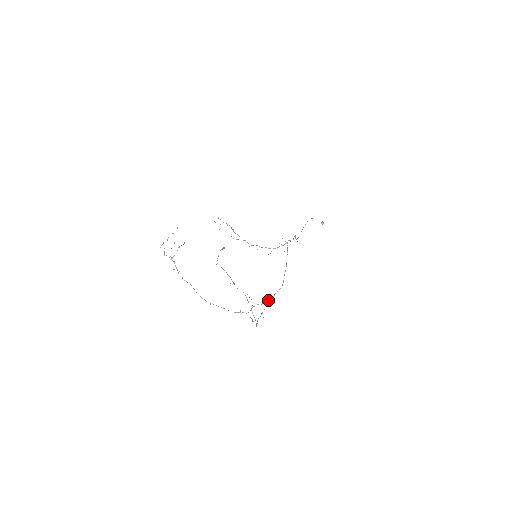
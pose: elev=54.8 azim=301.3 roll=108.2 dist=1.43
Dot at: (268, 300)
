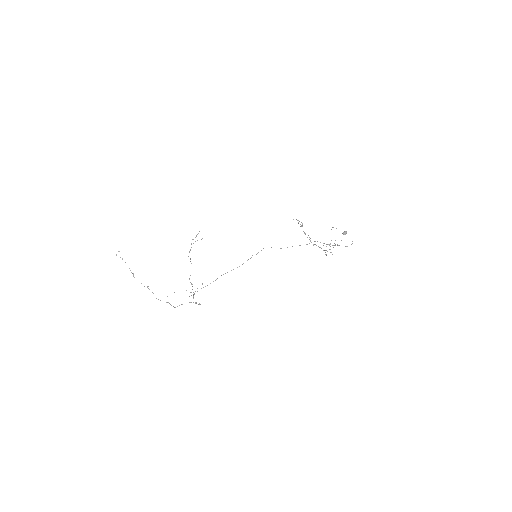
Dot at: occluded
